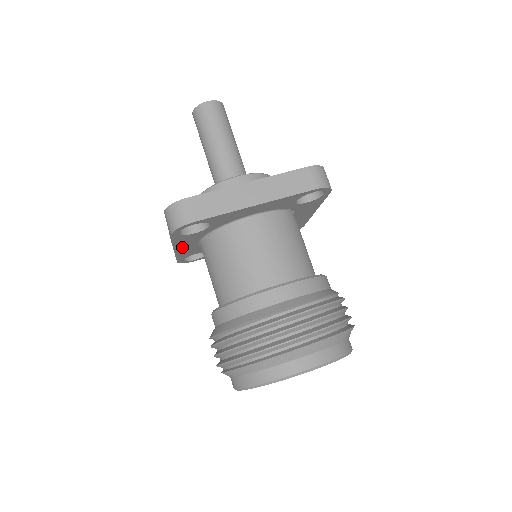
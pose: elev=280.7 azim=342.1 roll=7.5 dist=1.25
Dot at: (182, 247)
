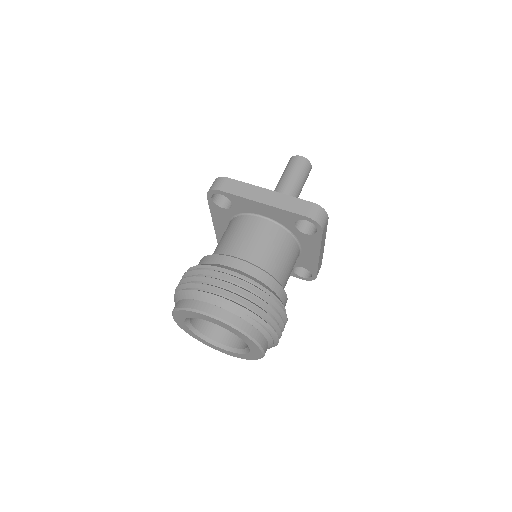
Dot at: (218, 222)
